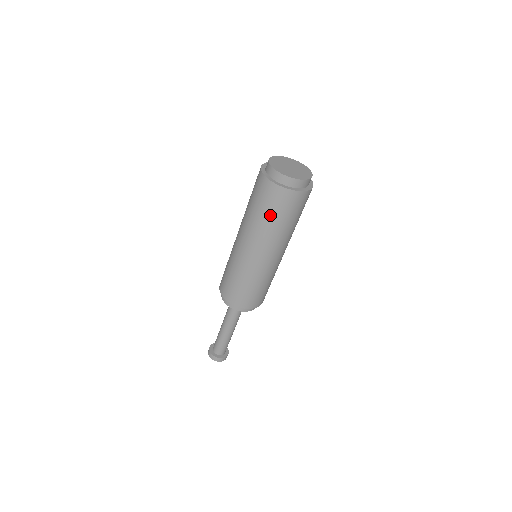
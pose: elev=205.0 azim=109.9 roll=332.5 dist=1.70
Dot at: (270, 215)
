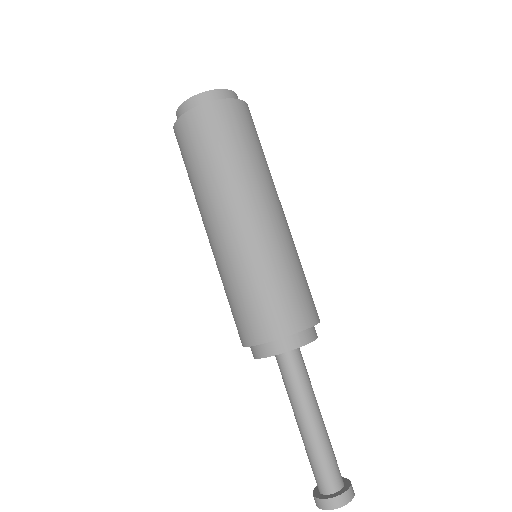
Dot at: (194, 163)
